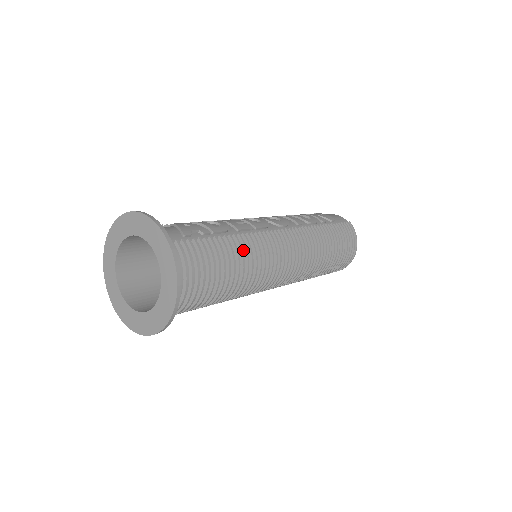
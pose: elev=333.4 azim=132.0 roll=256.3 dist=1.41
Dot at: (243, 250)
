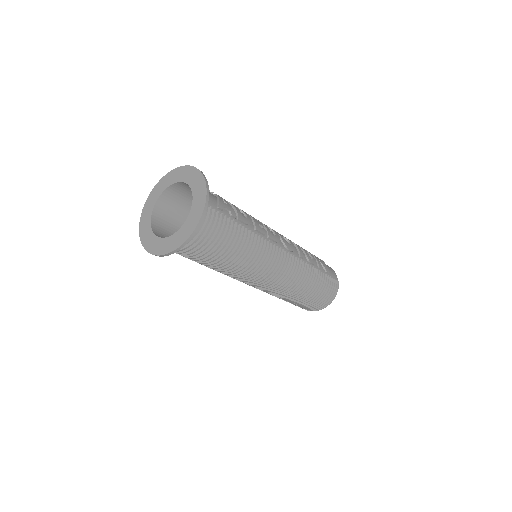
Dot at: (249, 244)
